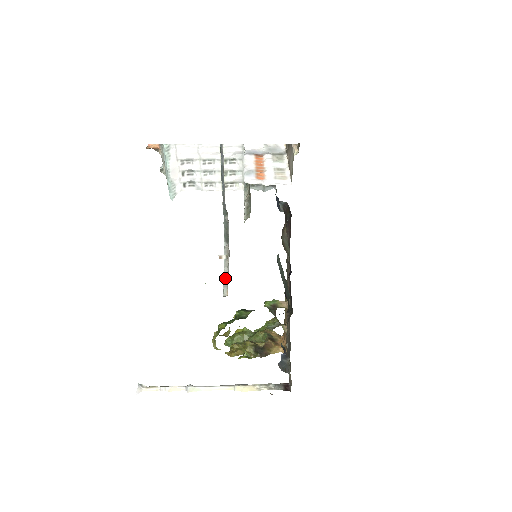
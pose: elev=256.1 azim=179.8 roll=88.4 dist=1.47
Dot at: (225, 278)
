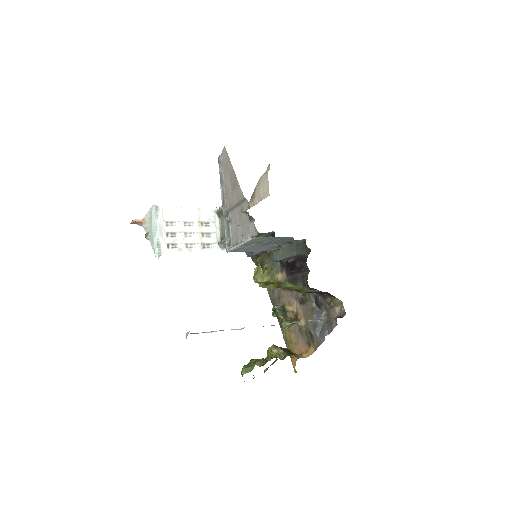
Dot at: (246, 240)
